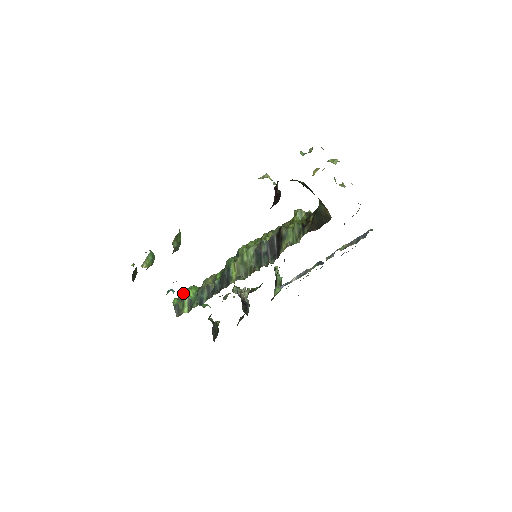
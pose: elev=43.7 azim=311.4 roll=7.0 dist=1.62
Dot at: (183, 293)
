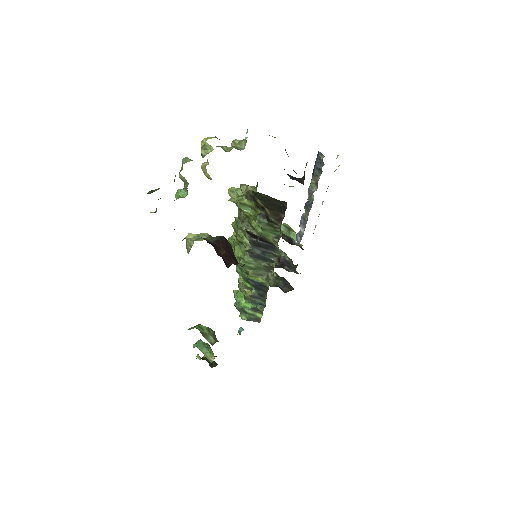
Dot at: (240, 309)
